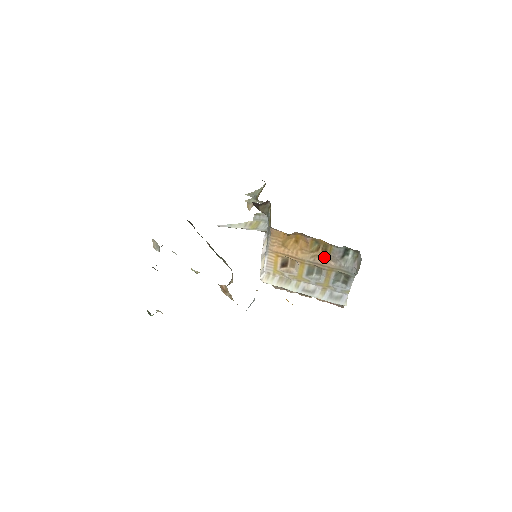
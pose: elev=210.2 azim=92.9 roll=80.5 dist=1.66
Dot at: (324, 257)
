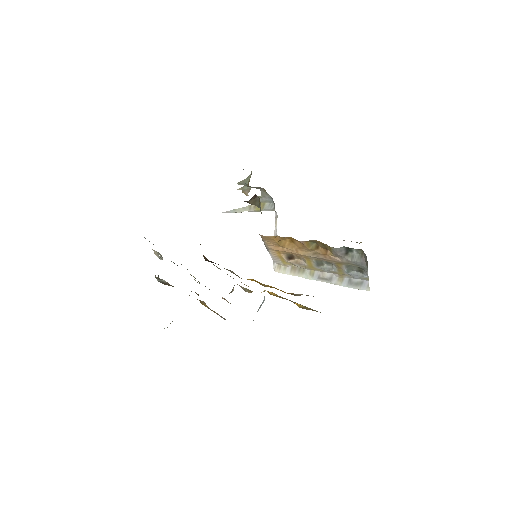
Dot at: (327, 254)
